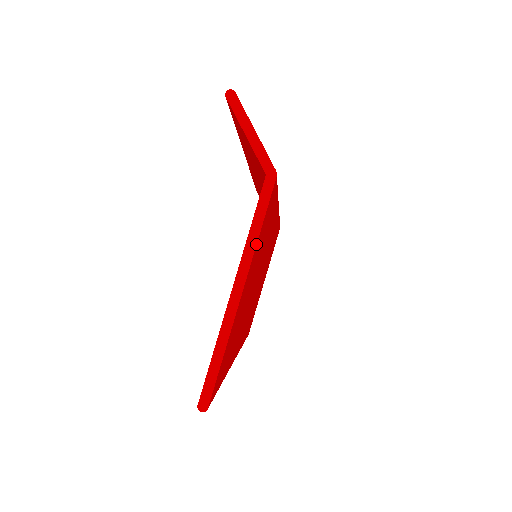
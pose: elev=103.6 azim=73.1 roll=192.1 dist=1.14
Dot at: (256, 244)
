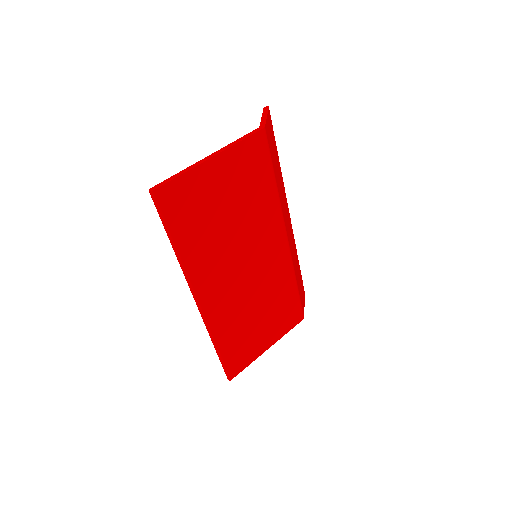
Dot at: (234, 145)
